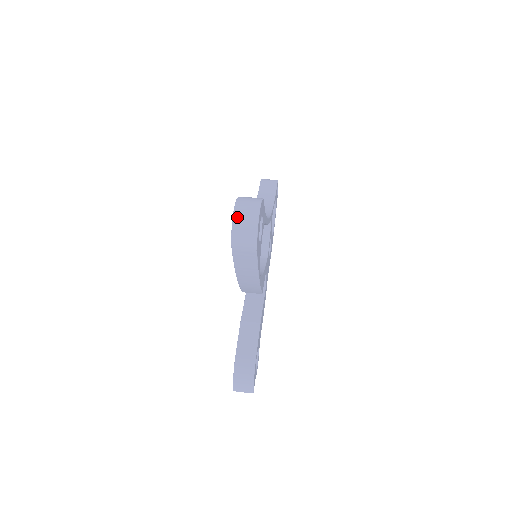
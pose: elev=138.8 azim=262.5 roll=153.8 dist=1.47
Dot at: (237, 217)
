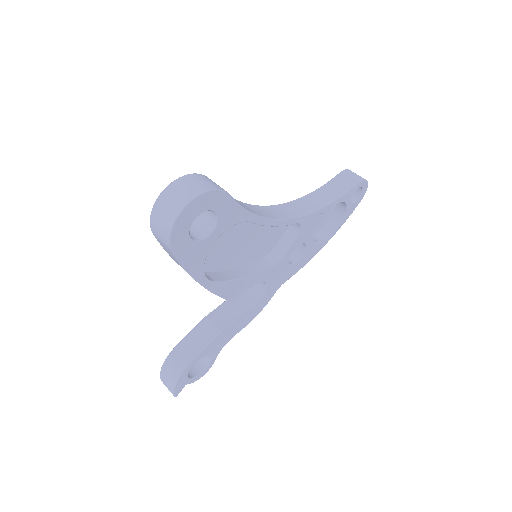
Dot at: (163, 197)
